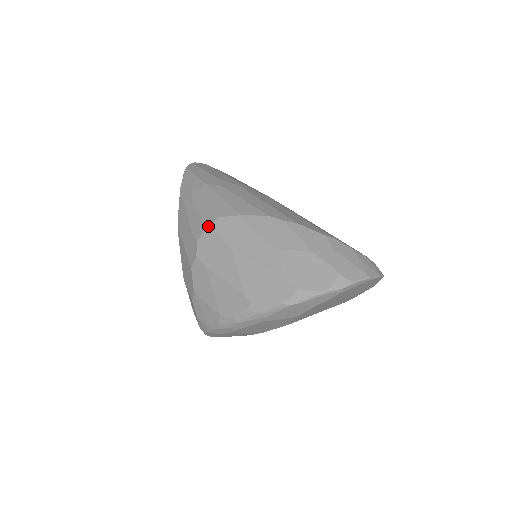
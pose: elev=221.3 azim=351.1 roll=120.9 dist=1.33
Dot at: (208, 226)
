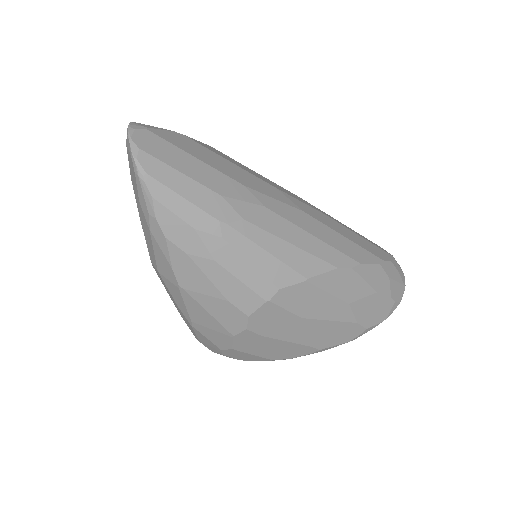
Dot at: (267, 302)
